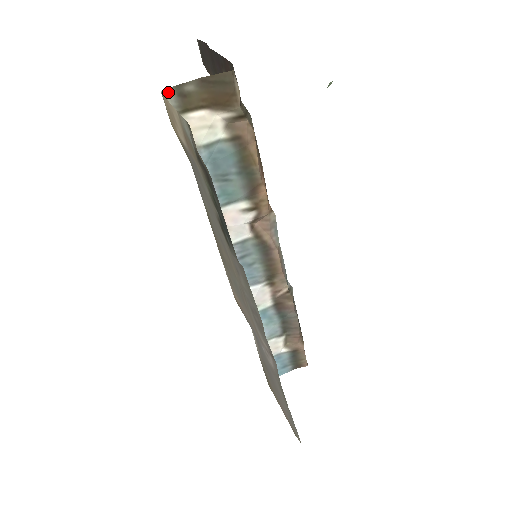
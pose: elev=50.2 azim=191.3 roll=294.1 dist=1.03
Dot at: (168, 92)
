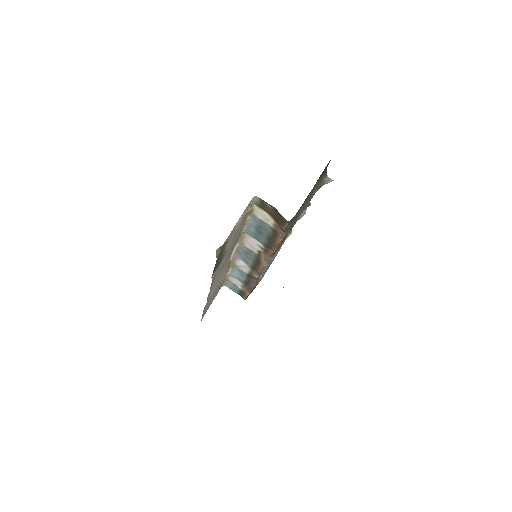
Dot at: (258, 198)
